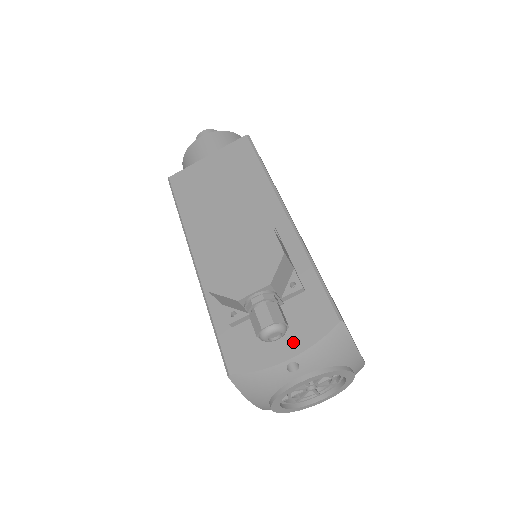
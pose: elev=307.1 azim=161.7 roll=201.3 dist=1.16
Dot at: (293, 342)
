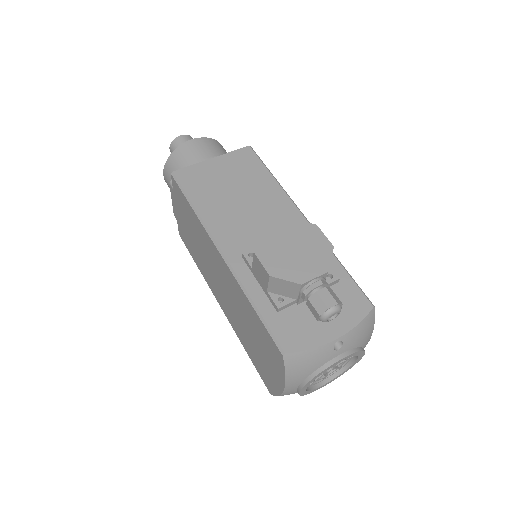
Dot at: (338, 324)
